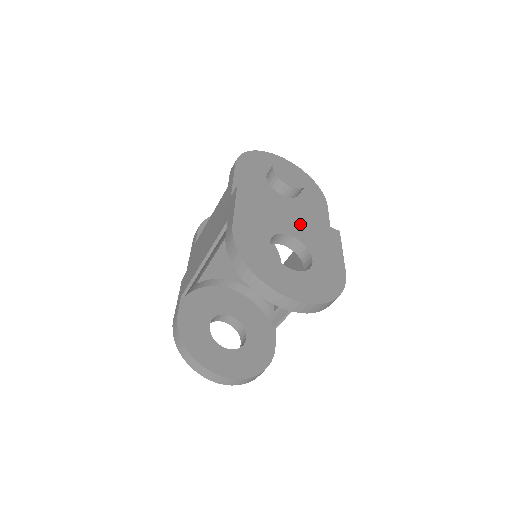
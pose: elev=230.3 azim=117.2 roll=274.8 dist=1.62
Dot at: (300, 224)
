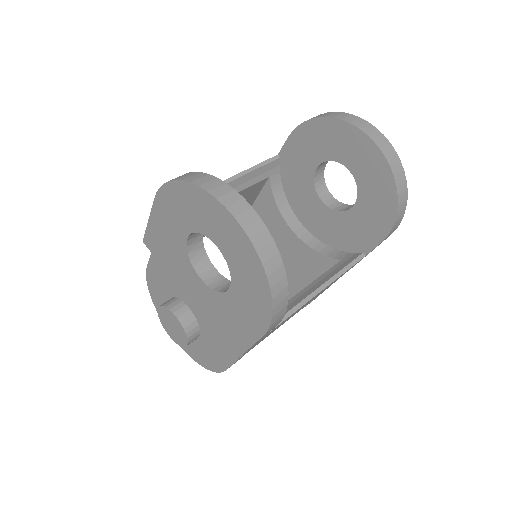
Dot at: occluded
